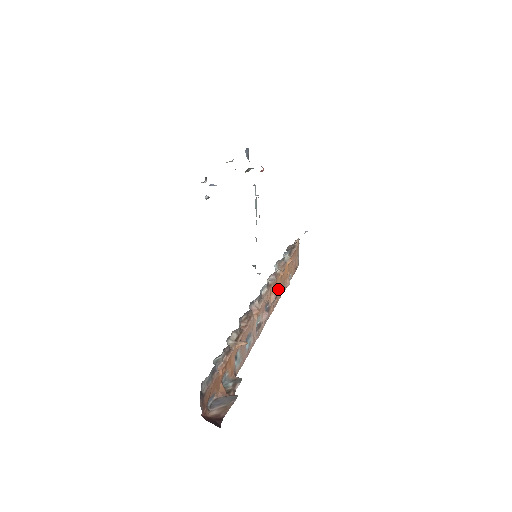
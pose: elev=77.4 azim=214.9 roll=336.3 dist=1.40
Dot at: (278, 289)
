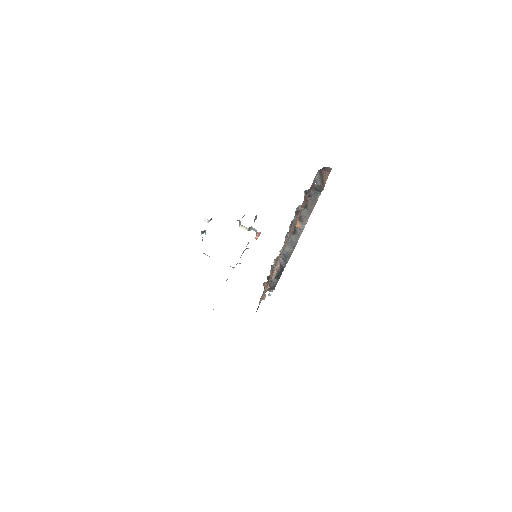
Dot at: occluded
